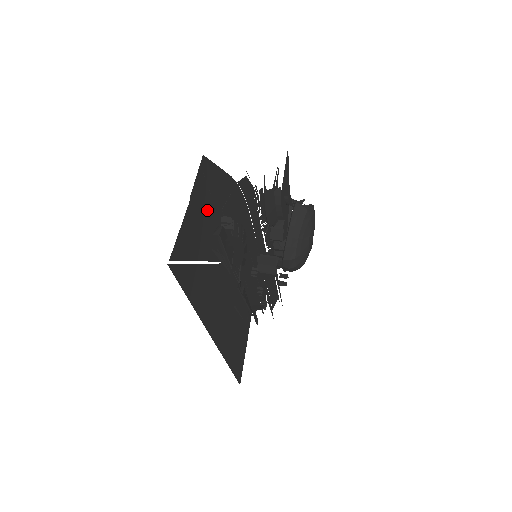
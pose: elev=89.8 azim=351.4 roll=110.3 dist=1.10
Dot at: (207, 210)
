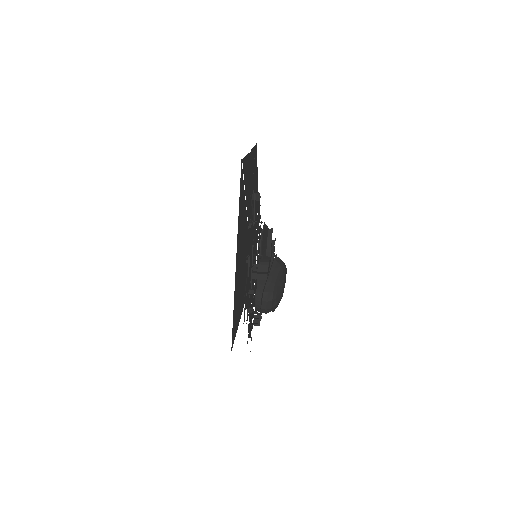
Dot at: (251, 174)
